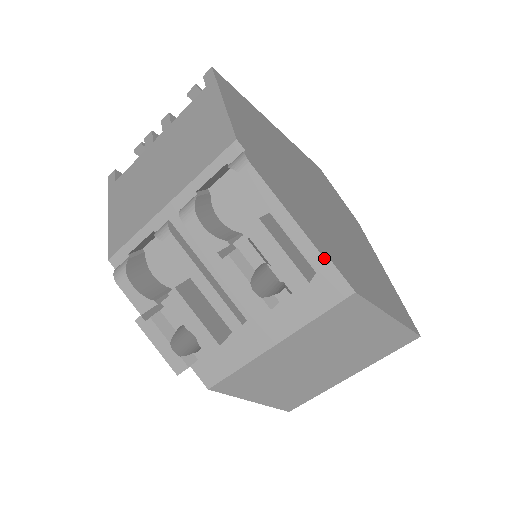
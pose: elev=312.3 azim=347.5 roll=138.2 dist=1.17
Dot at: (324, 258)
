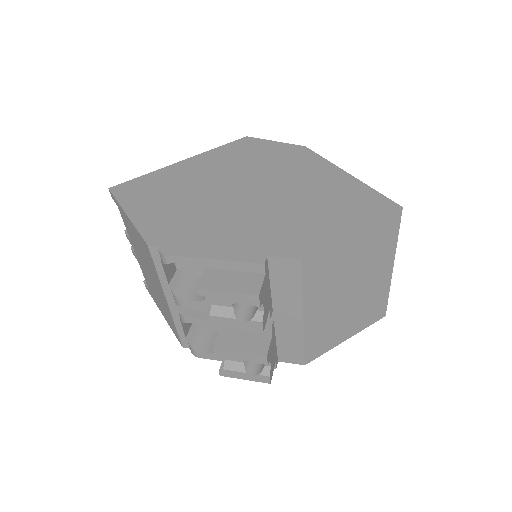
Dot at: (258, 264)
